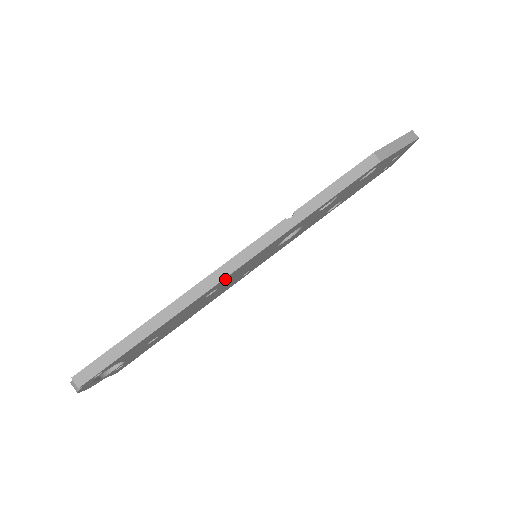
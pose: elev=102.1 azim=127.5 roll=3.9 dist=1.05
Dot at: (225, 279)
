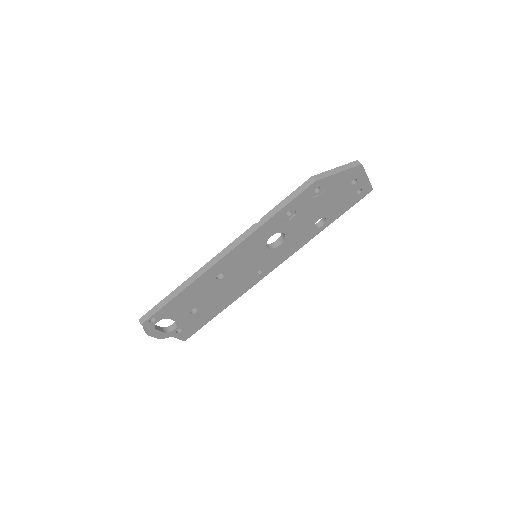
Dot at: (221, 263)
